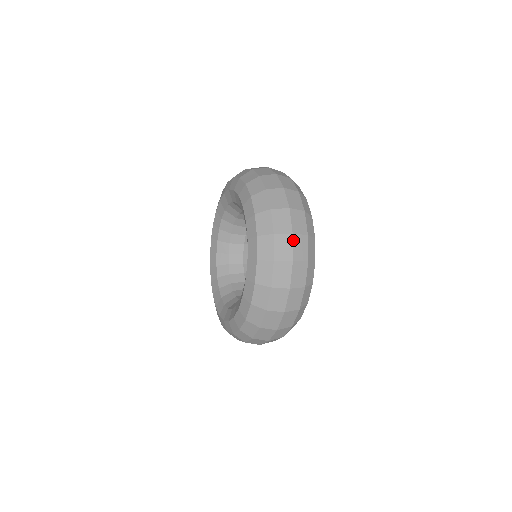
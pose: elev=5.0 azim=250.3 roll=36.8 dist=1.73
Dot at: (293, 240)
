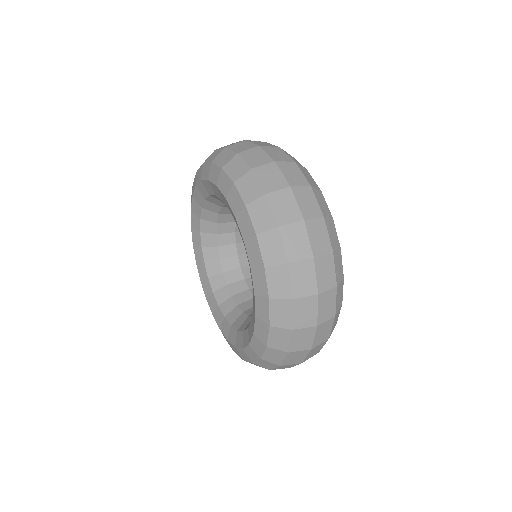
Dot at: (309, 352)
